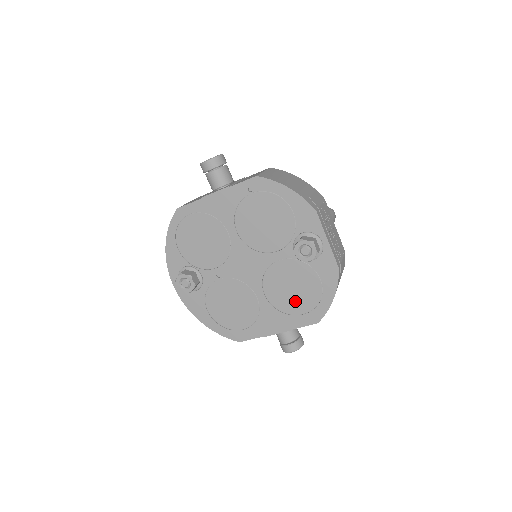
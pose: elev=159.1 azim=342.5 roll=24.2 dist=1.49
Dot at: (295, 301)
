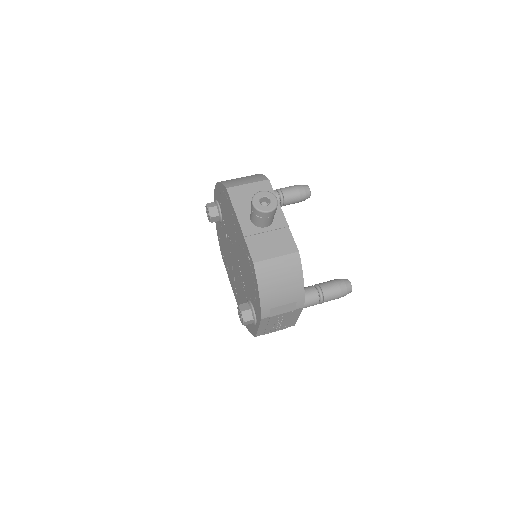
Dot at: (241, 301)
